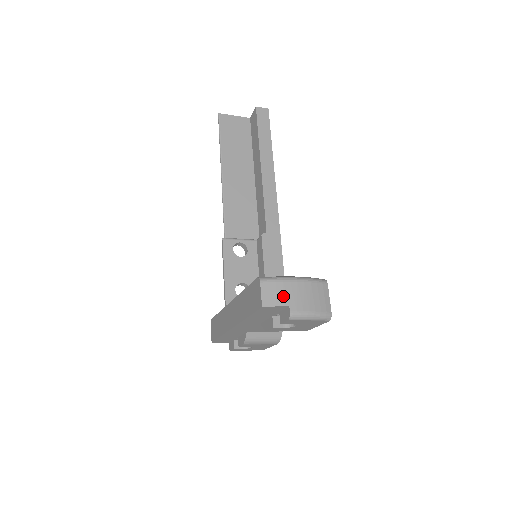
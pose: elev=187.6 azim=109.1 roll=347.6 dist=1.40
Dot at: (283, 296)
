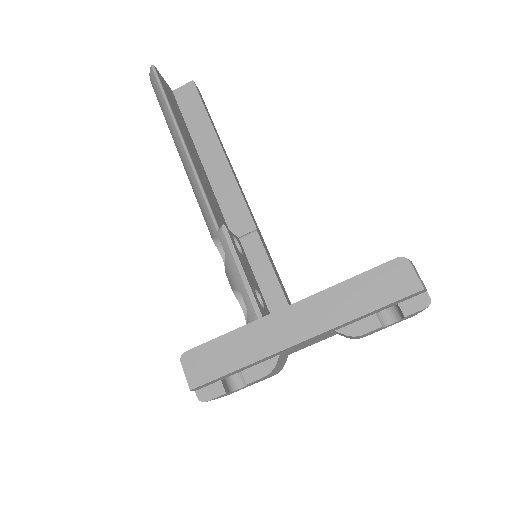
Dot at: occluded
